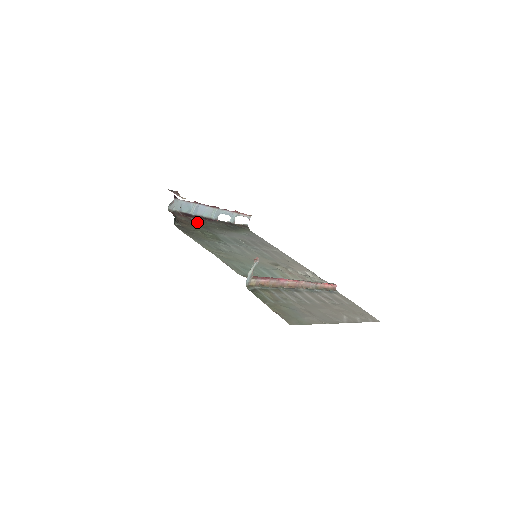
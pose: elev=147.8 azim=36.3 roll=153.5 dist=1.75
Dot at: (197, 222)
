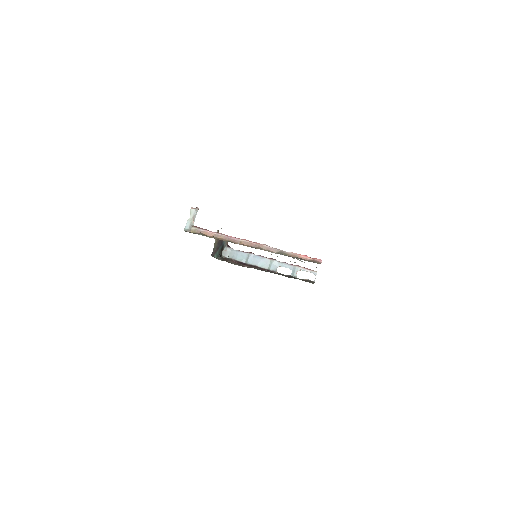
Dot at: (248, 267)
